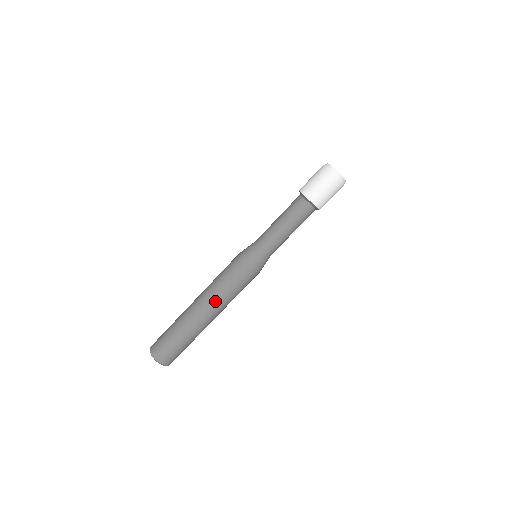
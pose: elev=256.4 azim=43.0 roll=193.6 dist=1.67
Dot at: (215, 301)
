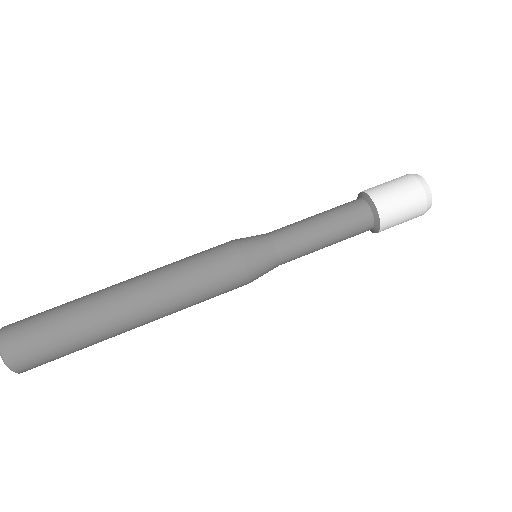
Dot at: (160, 290)
